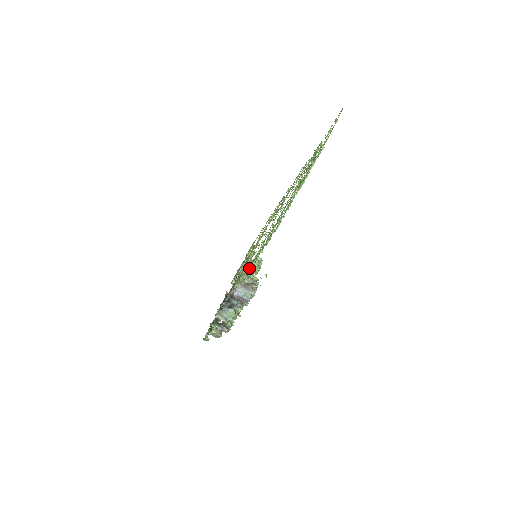
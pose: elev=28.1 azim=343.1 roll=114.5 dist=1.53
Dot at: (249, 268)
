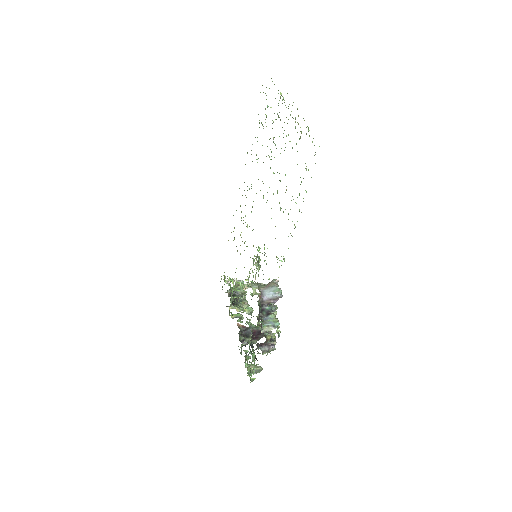
Dot at: occluded
